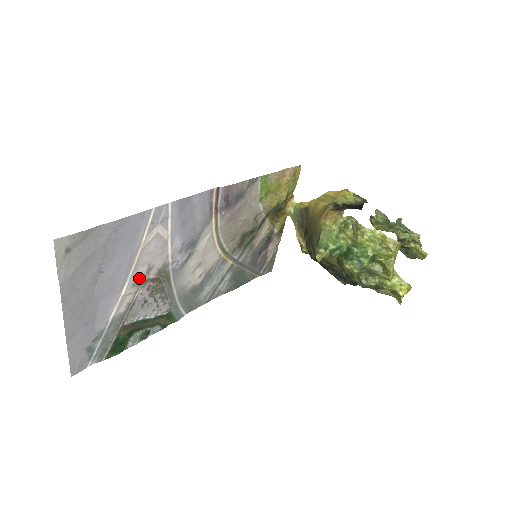
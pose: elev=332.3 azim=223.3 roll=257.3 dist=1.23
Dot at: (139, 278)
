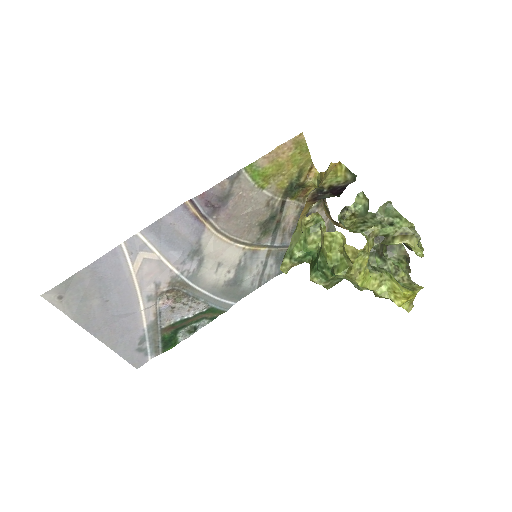
Dot at: (151, 294)
